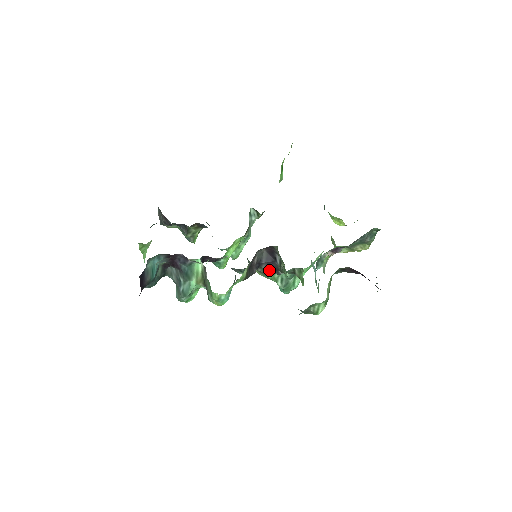
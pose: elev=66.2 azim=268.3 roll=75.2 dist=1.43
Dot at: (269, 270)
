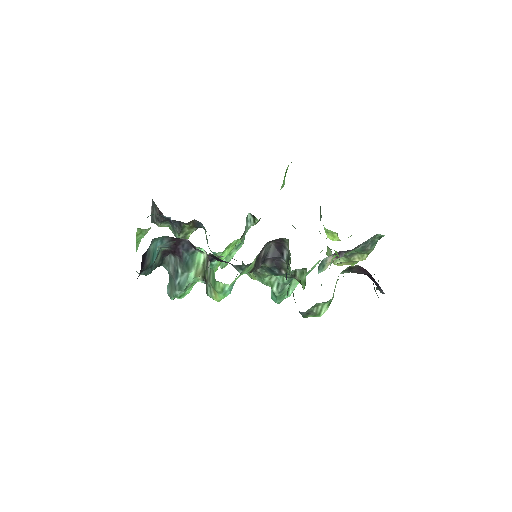
Dot at: (271, 269)
